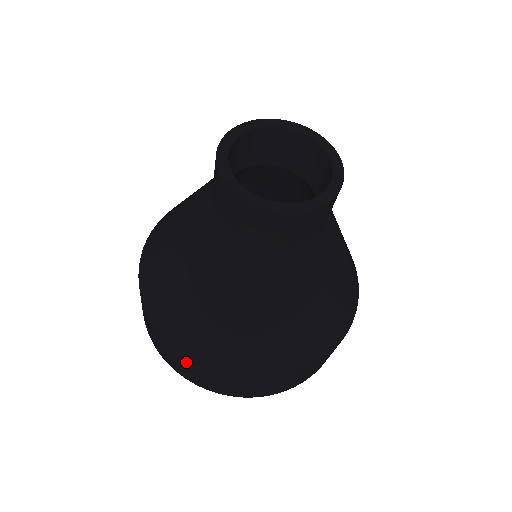
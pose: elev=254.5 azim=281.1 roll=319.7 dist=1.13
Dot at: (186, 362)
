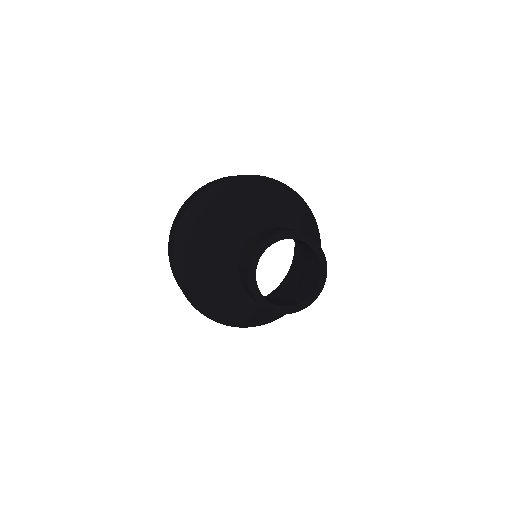
Dot at: occluded
